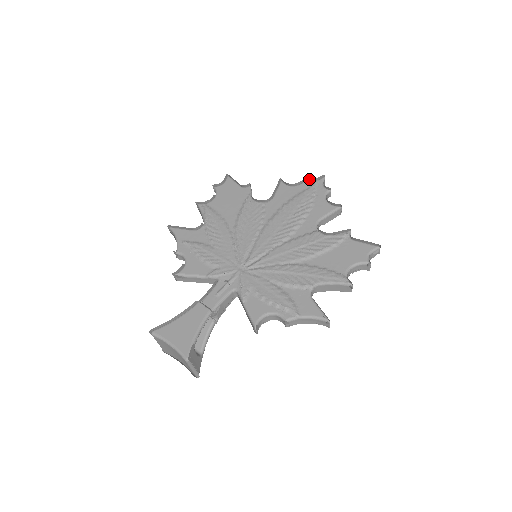
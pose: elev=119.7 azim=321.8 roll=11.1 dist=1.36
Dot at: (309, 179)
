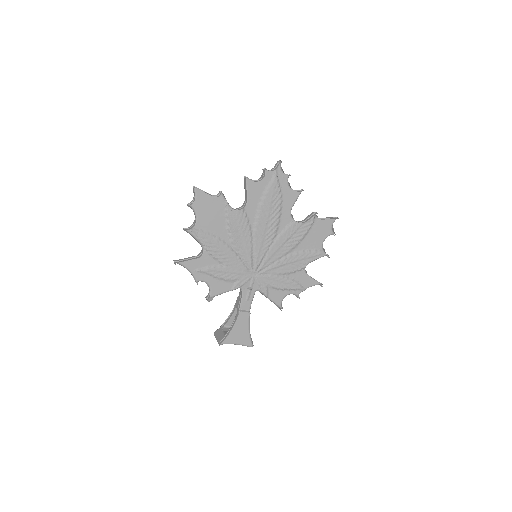
Dot at: (271, 171)
